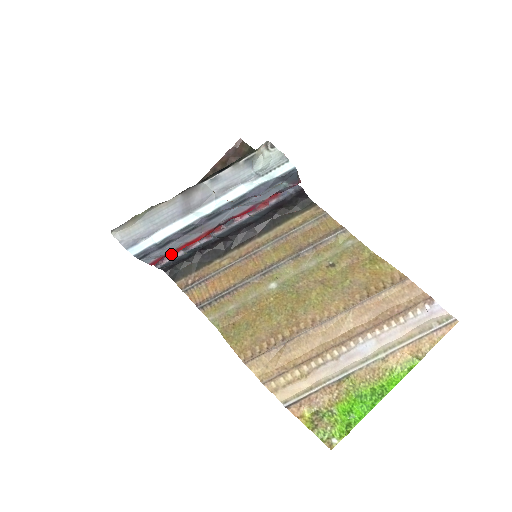
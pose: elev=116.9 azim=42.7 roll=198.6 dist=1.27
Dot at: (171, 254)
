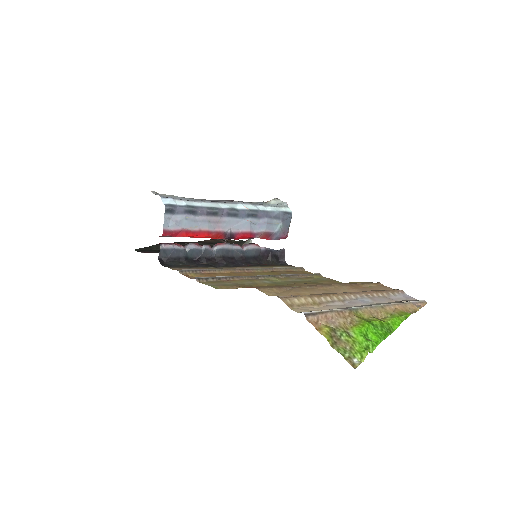
Dot at: (176, 244)
